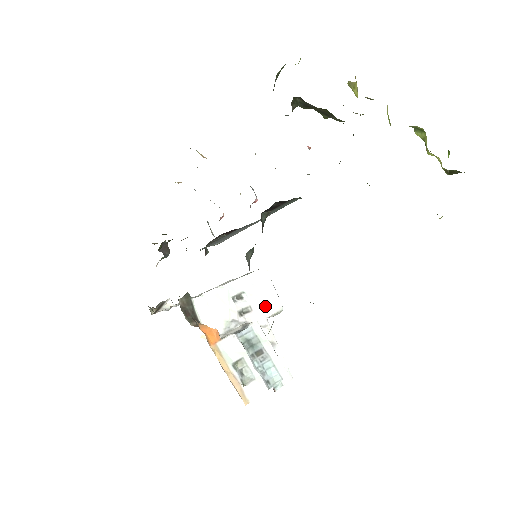
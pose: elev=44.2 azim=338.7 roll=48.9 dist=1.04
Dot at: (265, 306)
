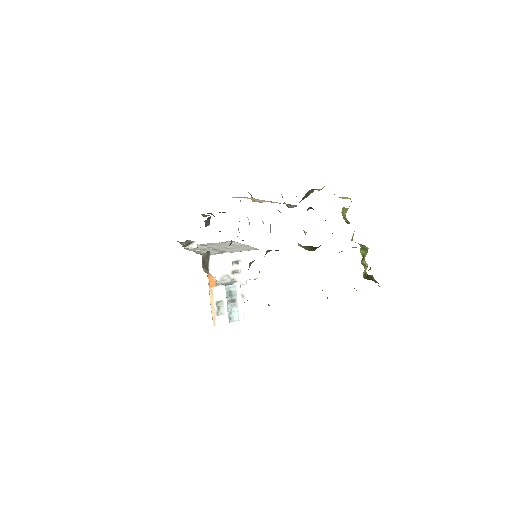
Dot at: (249, 273)
